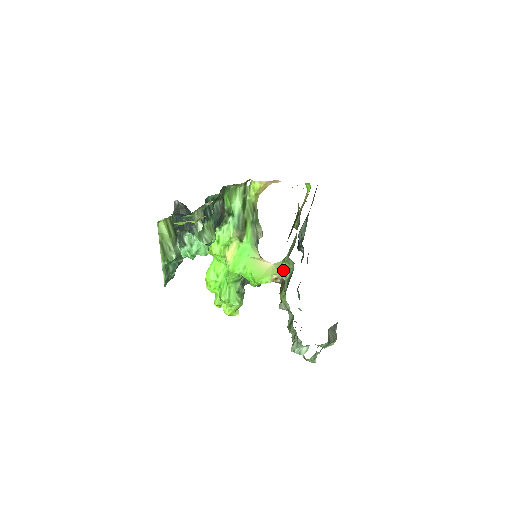
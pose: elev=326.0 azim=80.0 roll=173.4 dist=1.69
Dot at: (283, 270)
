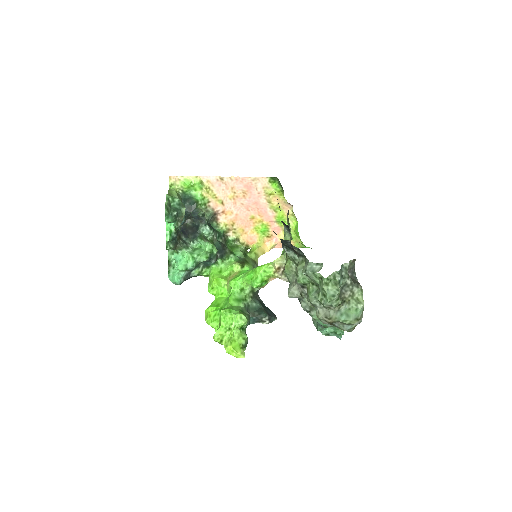
Dot at: (283, 252)
